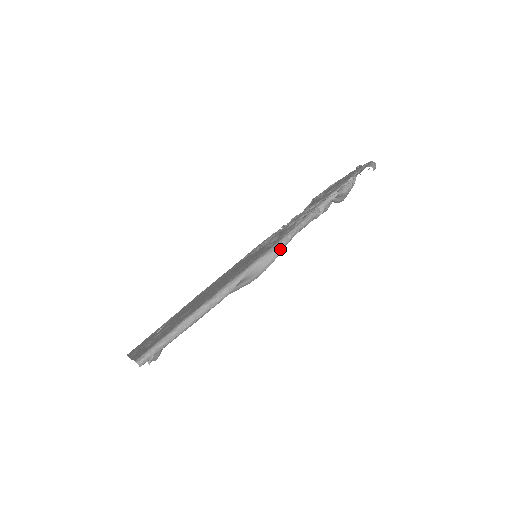
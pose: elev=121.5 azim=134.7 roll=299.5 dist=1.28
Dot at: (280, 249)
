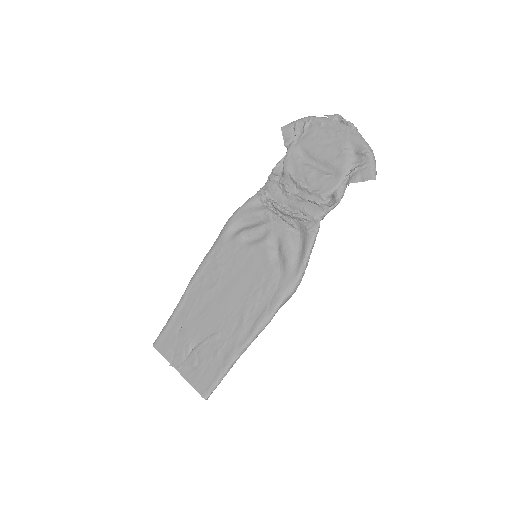
Dot at: occluded
